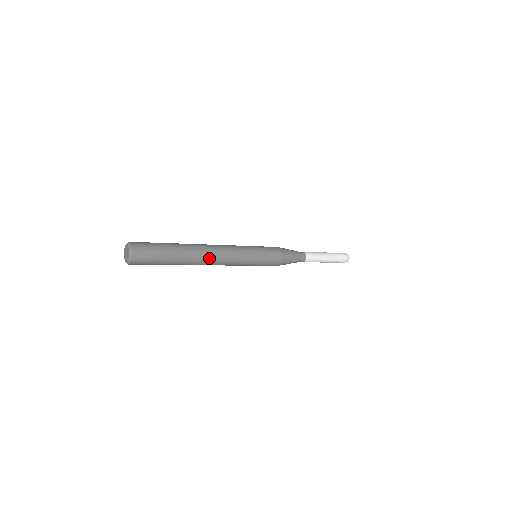
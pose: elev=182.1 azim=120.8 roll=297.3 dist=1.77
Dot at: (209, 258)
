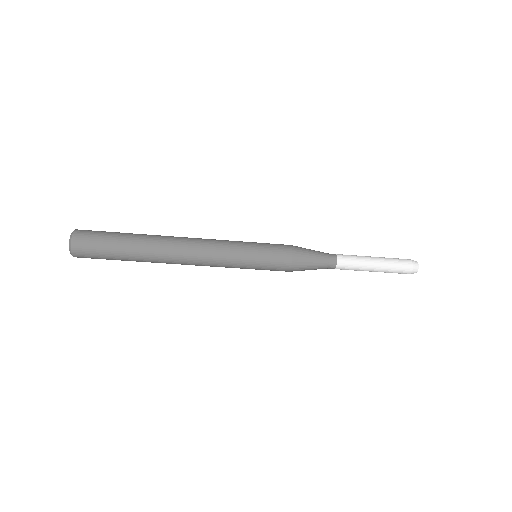
Dot at: (179, 238)
